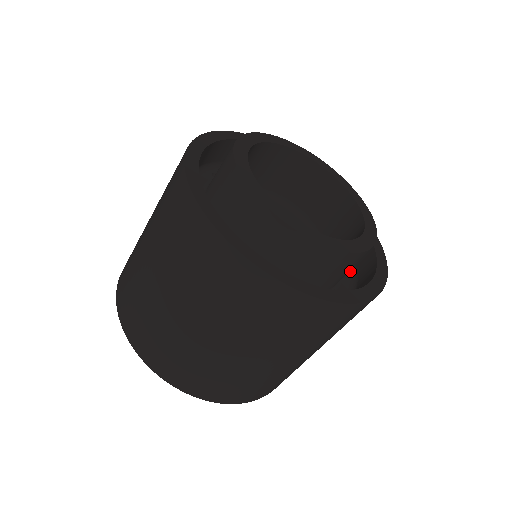
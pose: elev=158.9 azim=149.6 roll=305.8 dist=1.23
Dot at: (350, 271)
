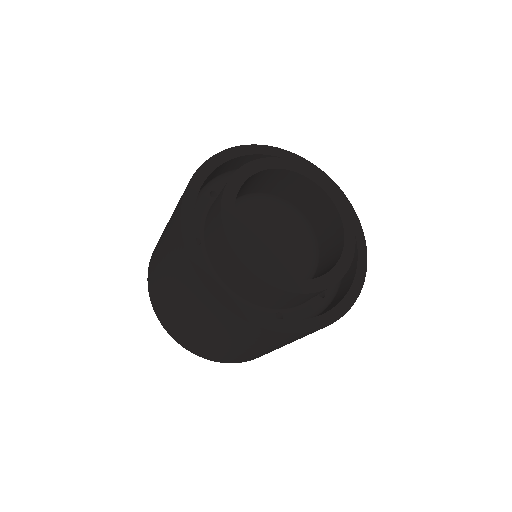
Dot at: (318, 310)
